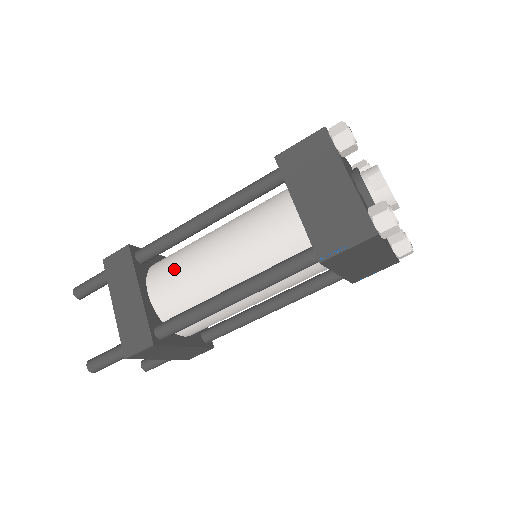
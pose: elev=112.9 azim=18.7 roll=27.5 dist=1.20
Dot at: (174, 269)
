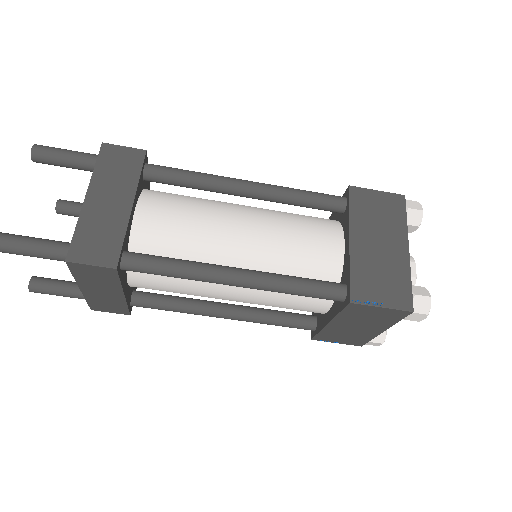
Dot at: (182, 209)
